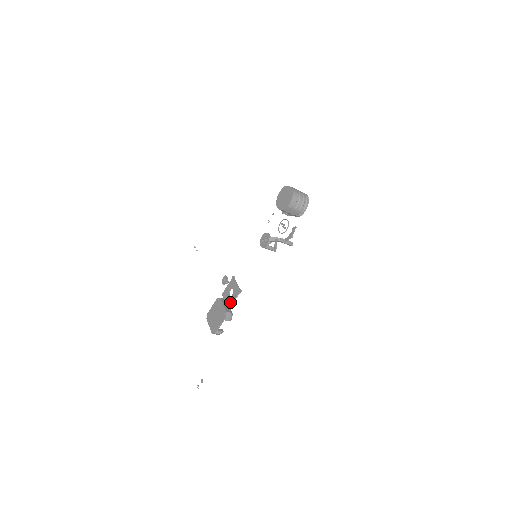
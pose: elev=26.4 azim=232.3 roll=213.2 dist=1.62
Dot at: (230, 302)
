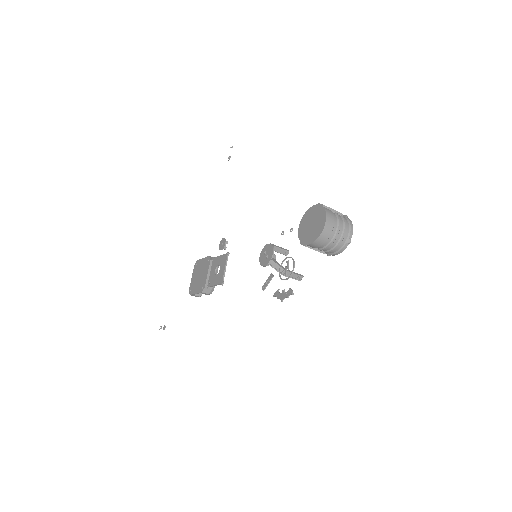
Dot at: (211, 282)
